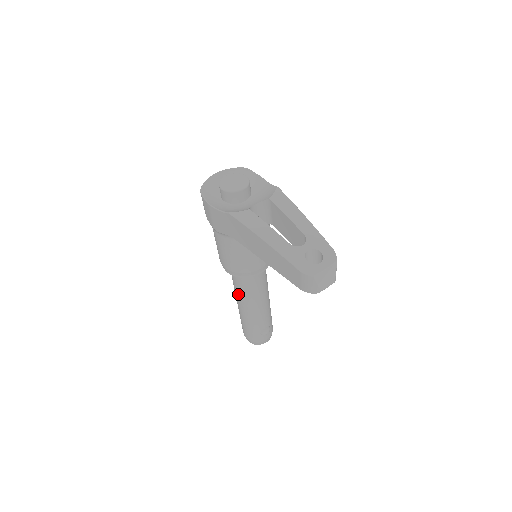
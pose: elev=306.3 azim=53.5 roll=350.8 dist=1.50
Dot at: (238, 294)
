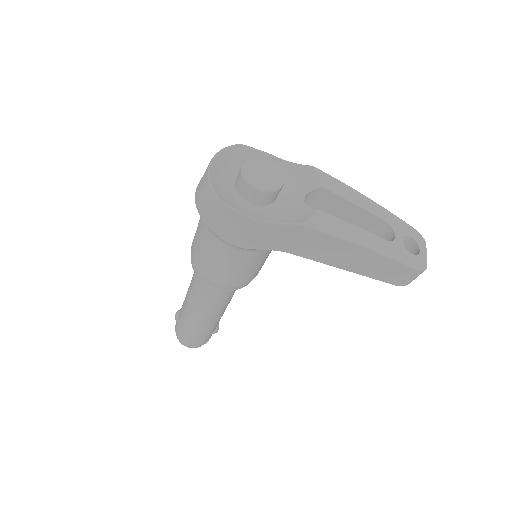
Dot at: (209, 306)
